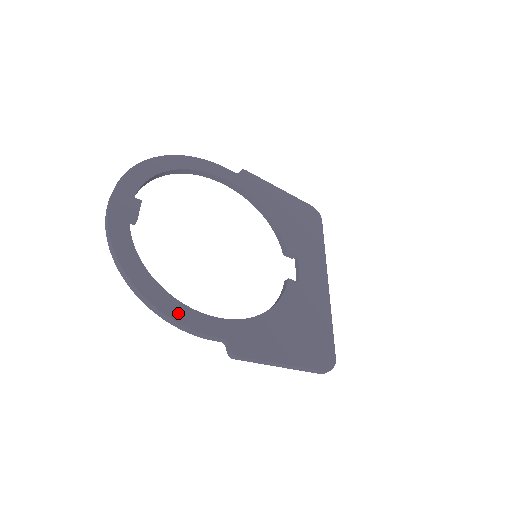
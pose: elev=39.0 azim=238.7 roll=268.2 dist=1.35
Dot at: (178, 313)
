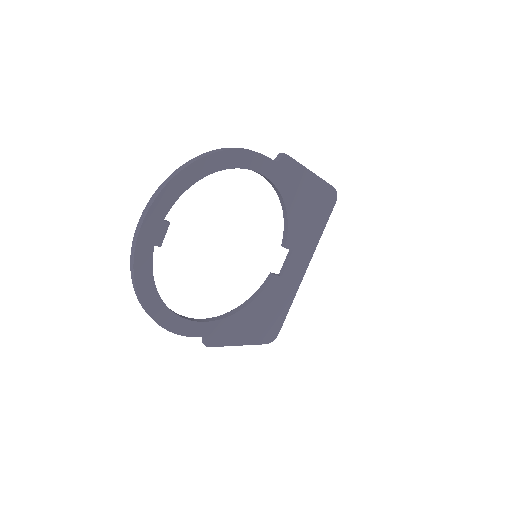
Dot at: (174, 325)
